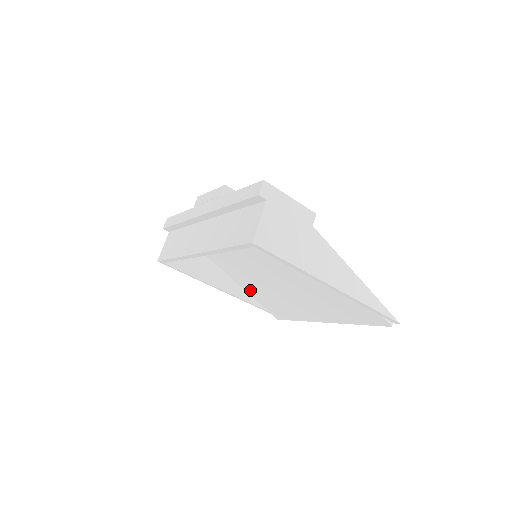
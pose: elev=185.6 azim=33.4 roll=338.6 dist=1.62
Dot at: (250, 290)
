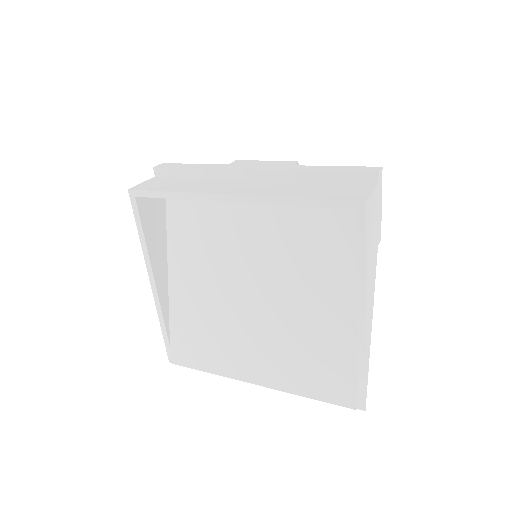
Dot at: (179, 304)
